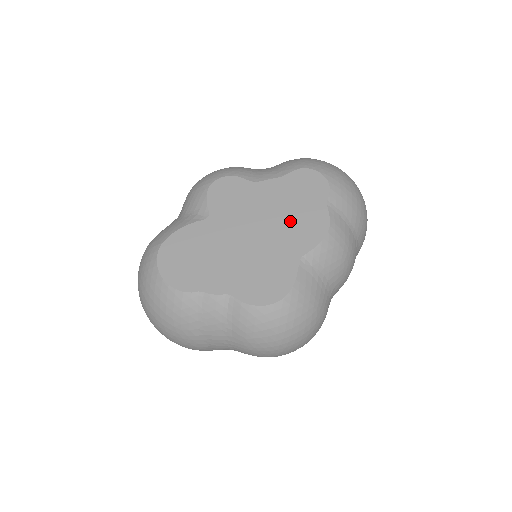
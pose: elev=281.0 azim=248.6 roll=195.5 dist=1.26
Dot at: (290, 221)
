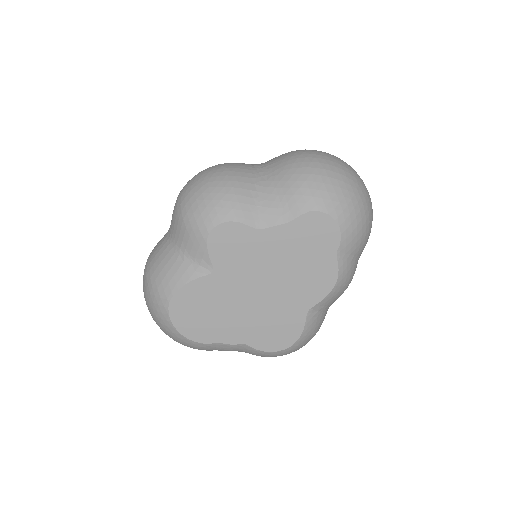
Dot at: (298, 275)
